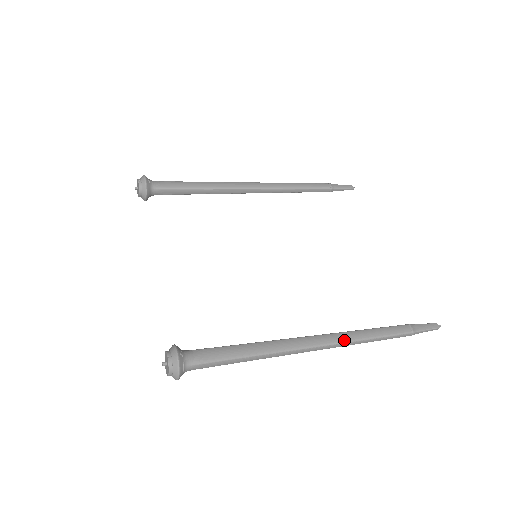
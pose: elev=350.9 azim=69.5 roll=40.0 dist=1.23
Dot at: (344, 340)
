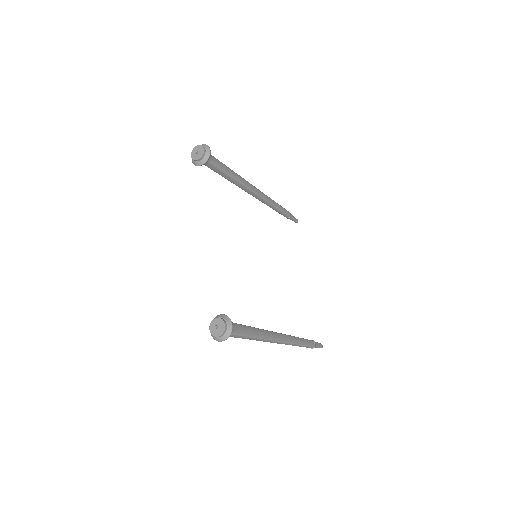
Dot at: (292, 342)
